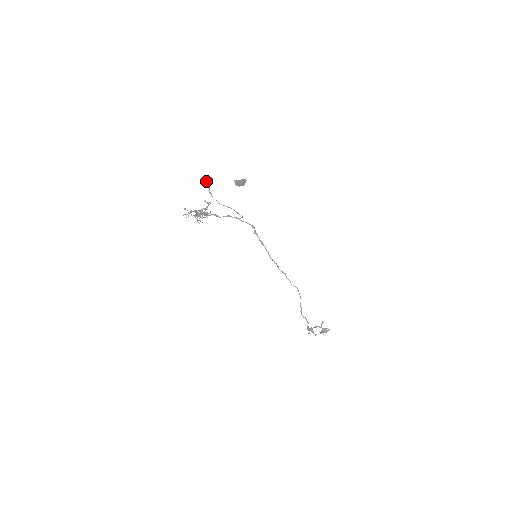
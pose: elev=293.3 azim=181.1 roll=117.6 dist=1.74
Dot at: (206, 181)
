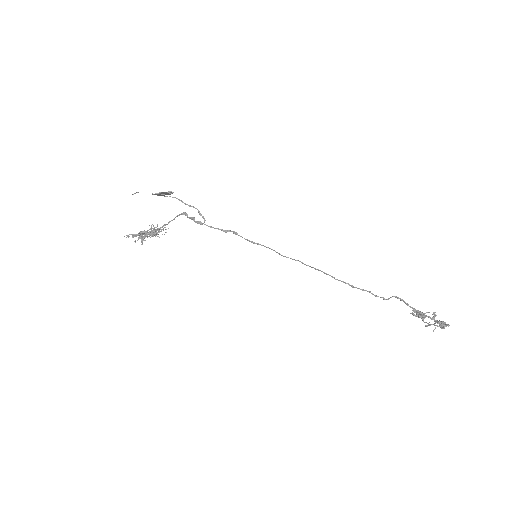
Dot at: (137, 192)
